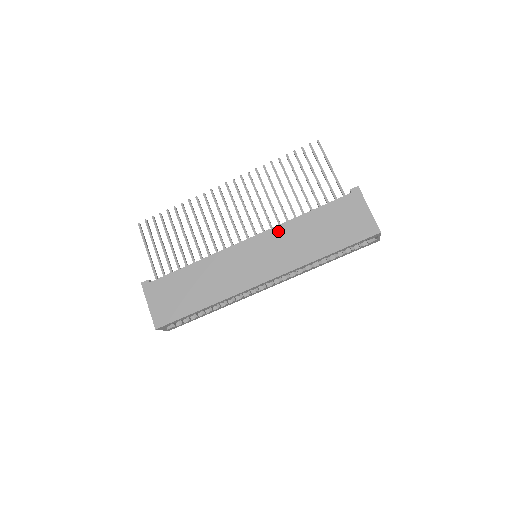
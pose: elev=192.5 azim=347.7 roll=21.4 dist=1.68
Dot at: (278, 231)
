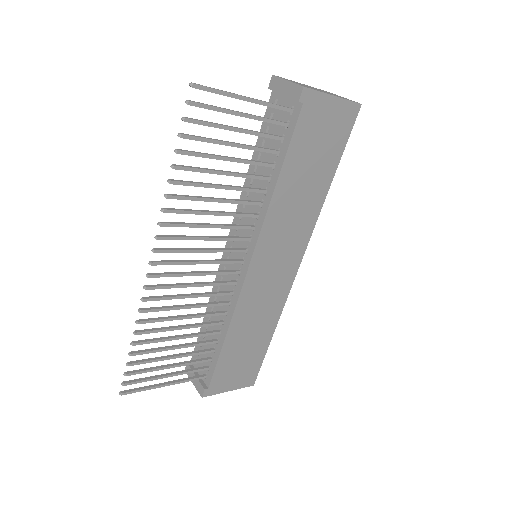
Dot at: (269, 226)
